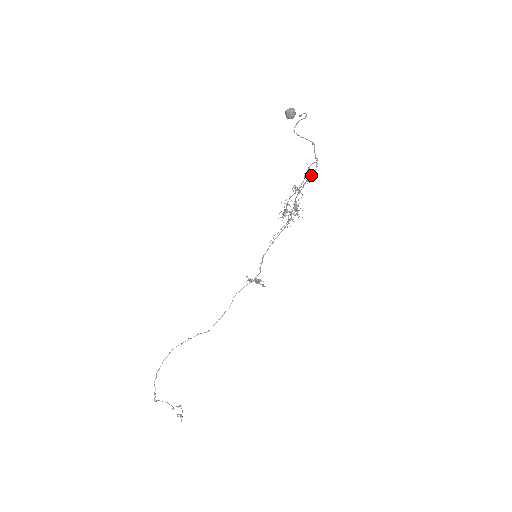
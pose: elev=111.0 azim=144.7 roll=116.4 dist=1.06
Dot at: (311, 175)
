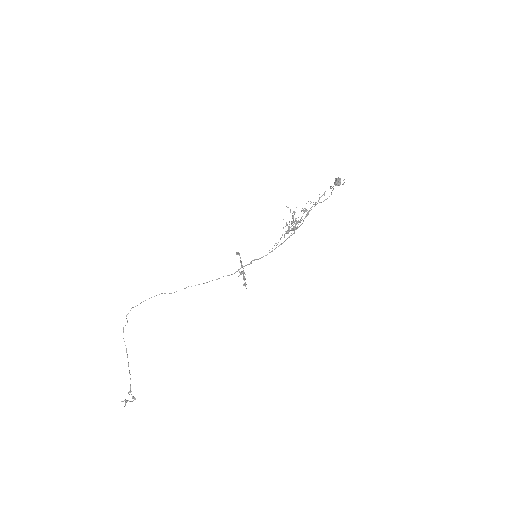
Dot at: occluded
